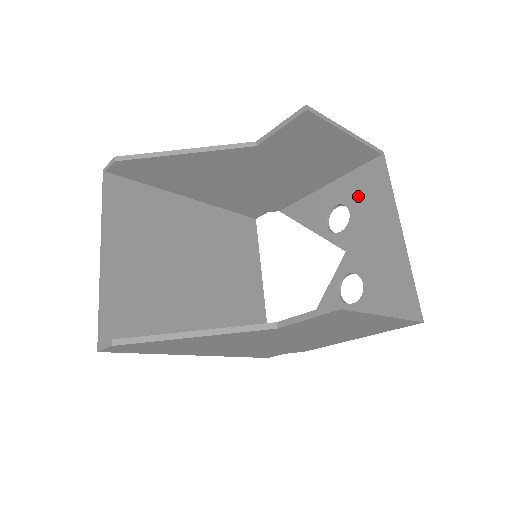
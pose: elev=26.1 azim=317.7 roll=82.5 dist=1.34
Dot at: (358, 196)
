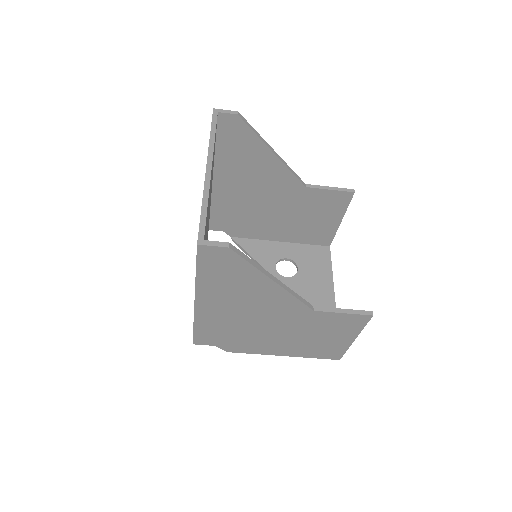
Dot at: (307, 262)
